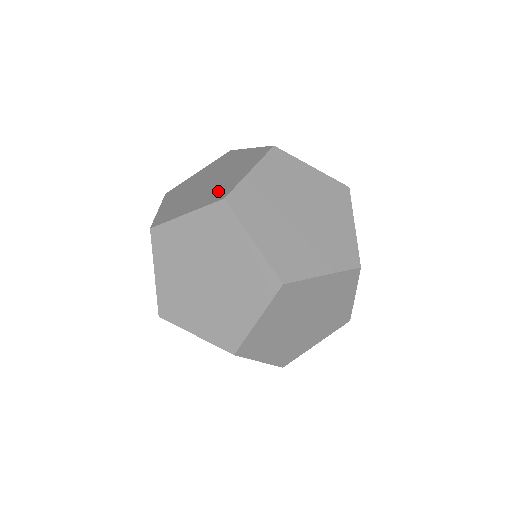
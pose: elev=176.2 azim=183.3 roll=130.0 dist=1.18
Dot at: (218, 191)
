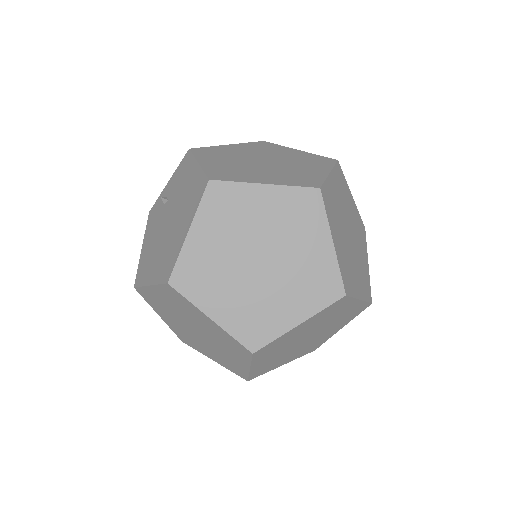
Dot at: (299, 177)
